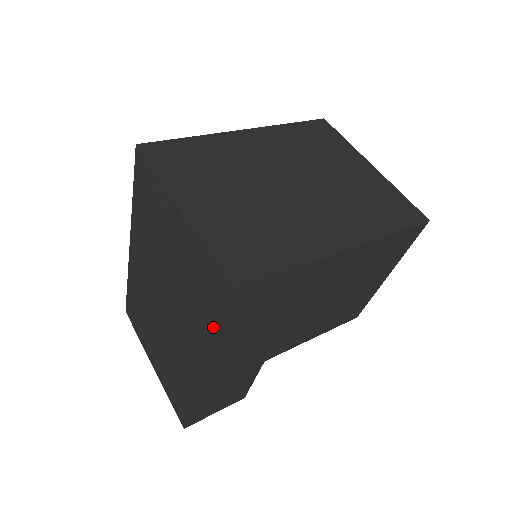
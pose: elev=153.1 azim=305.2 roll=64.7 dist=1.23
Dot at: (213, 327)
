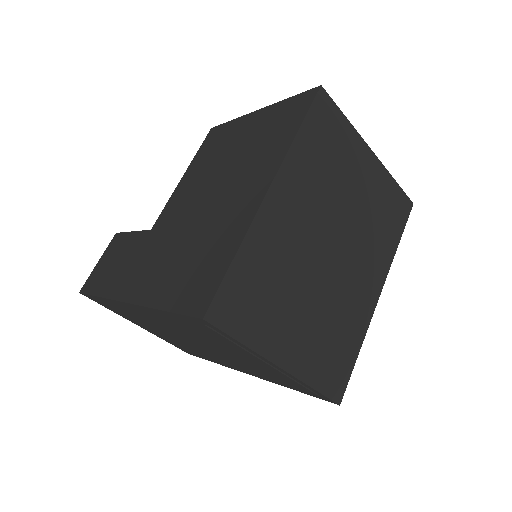
Dot at: (291, 388)
